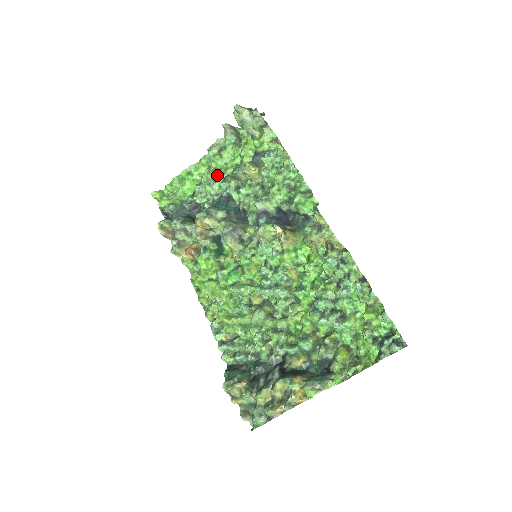
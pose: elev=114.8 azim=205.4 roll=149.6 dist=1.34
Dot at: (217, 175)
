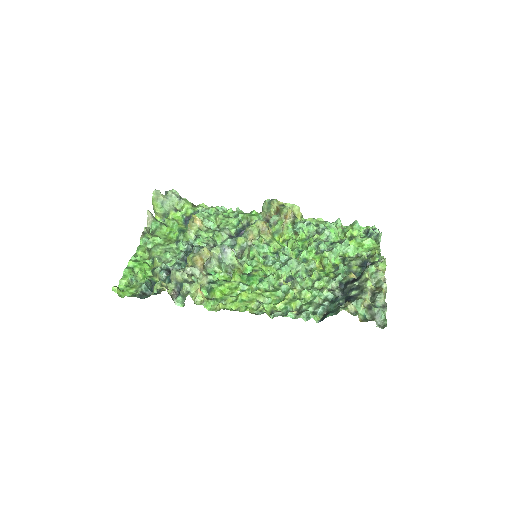
Dot at: (167, 244)
